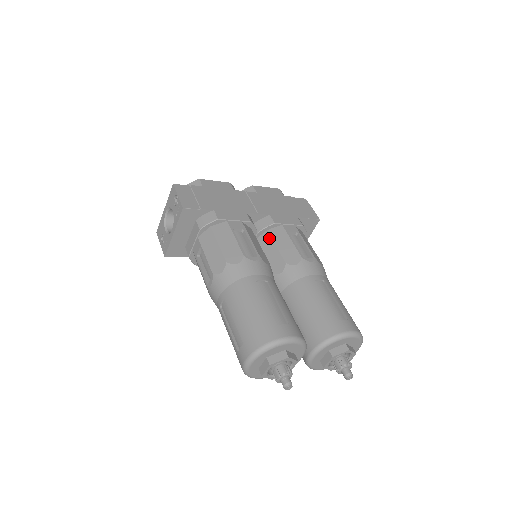
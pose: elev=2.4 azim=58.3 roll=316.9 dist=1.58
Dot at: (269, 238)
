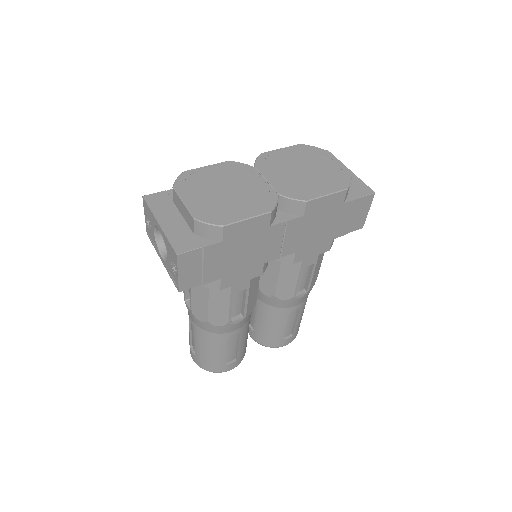
Dot at: (277, 266)
